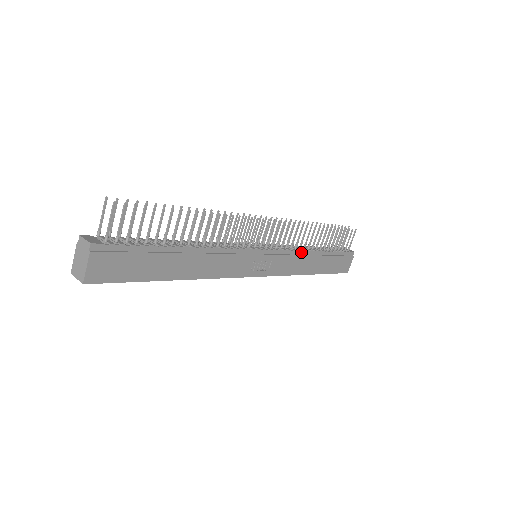
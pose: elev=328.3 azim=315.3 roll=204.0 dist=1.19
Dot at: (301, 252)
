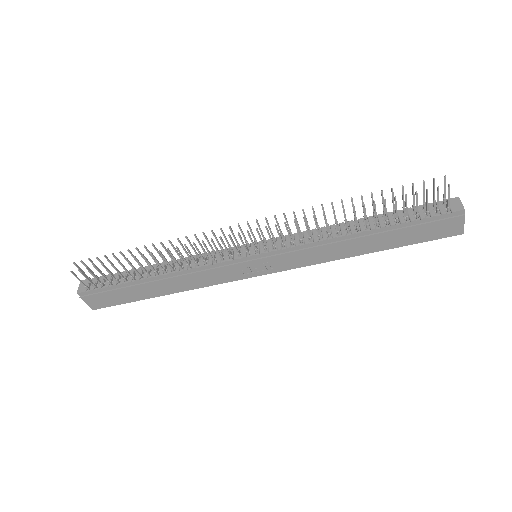
Dot at: (323, 242)
